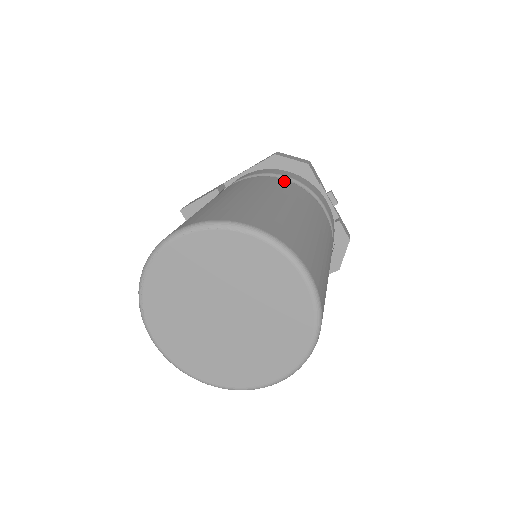
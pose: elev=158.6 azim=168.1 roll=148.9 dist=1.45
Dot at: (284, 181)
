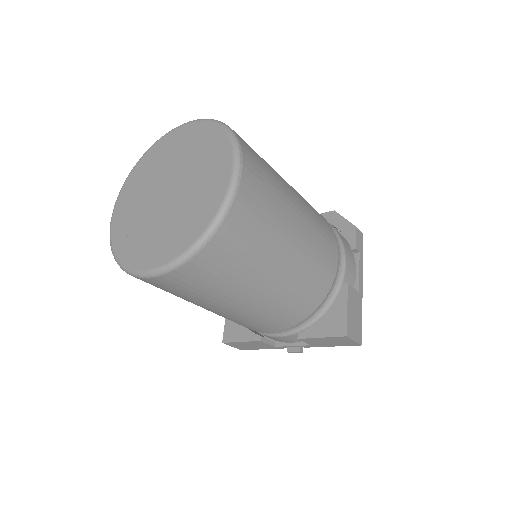
Dot at: occluded
